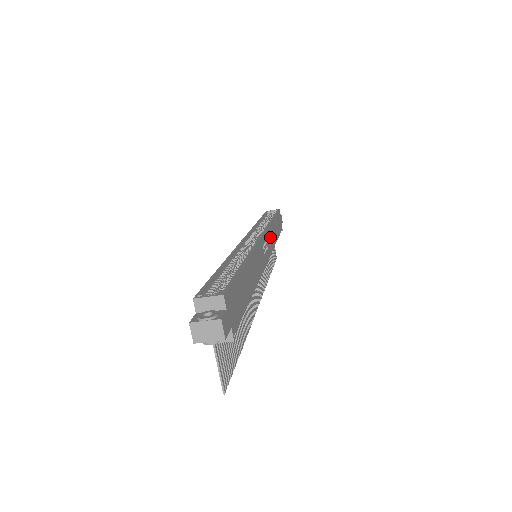
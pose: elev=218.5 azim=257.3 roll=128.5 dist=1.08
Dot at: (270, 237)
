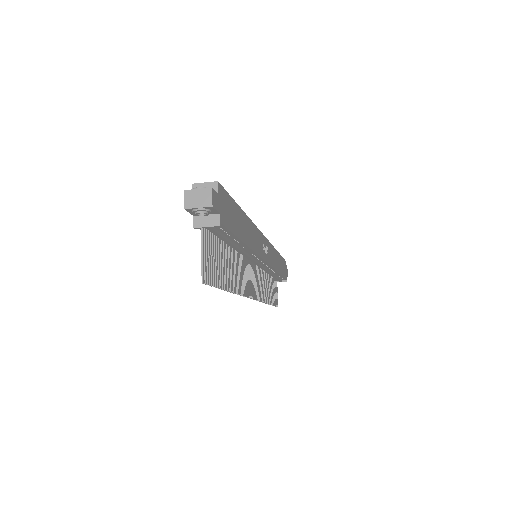
Dot at: (272, 255)
